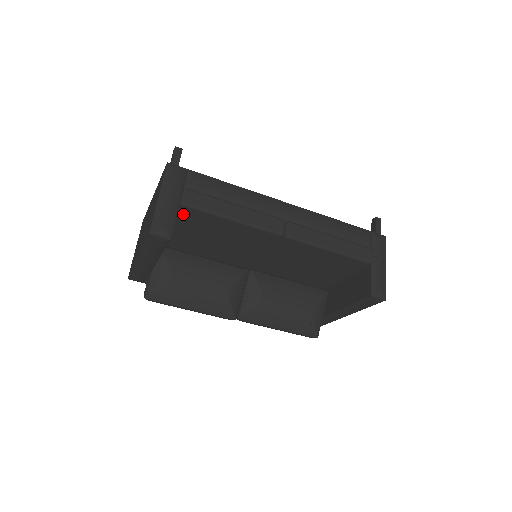
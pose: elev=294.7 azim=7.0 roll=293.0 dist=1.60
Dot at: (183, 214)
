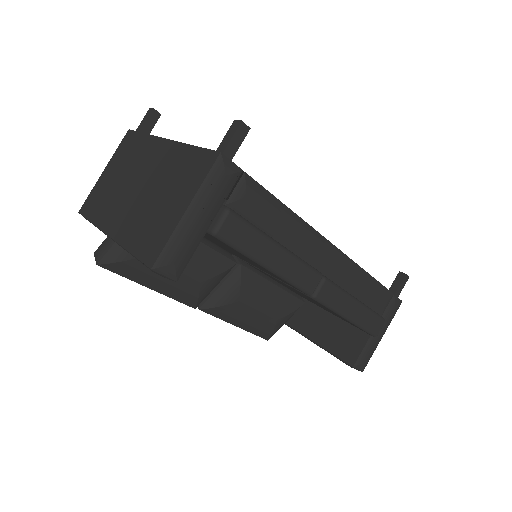
Dot at: occluded
